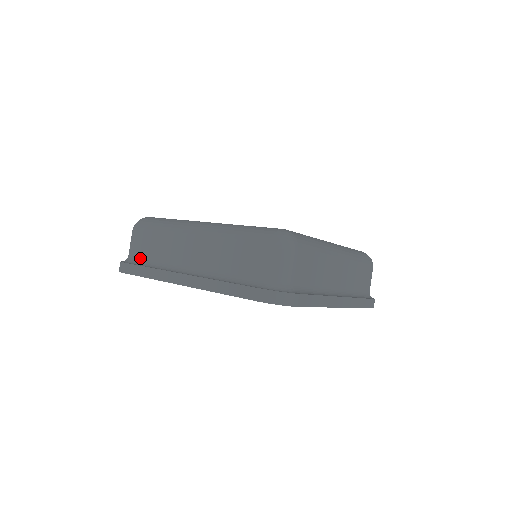
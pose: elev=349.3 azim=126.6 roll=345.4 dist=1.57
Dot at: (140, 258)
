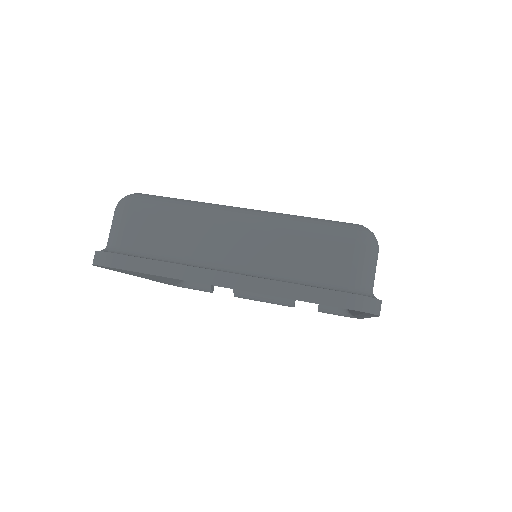
Dot at: (137, 248)
